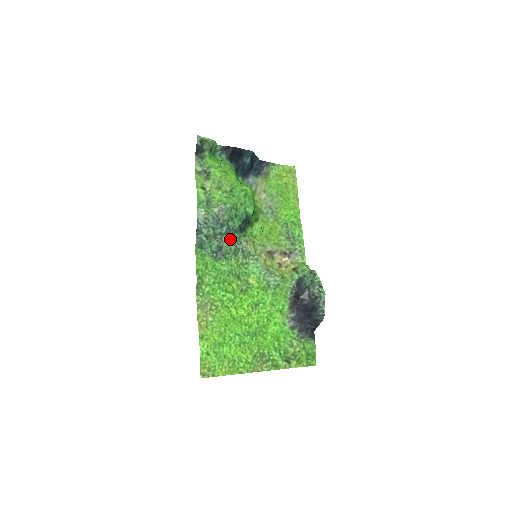
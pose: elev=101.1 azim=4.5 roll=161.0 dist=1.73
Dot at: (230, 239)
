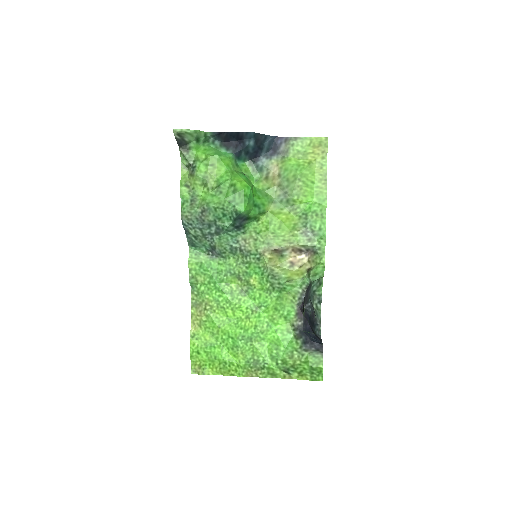
Dot at: (222, 239)
